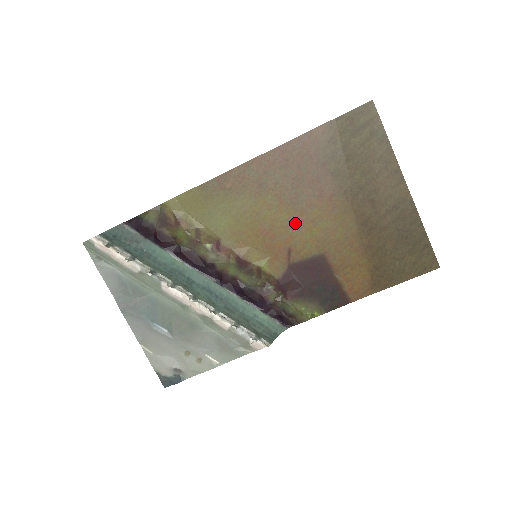
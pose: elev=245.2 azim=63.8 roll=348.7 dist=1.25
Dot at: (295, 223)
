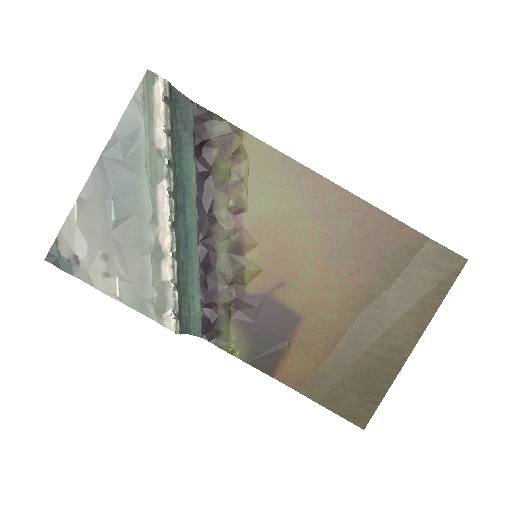
Dot at: (312, 270)
